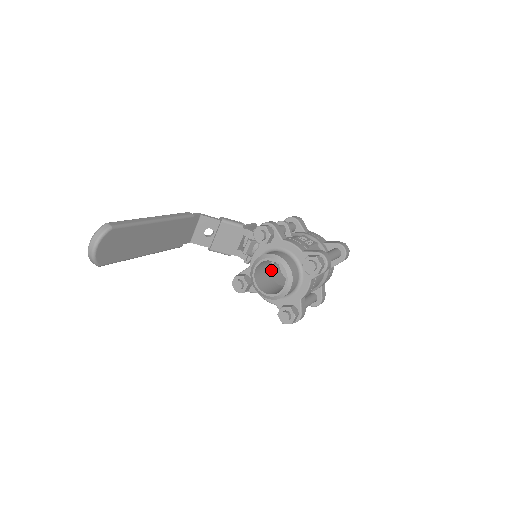
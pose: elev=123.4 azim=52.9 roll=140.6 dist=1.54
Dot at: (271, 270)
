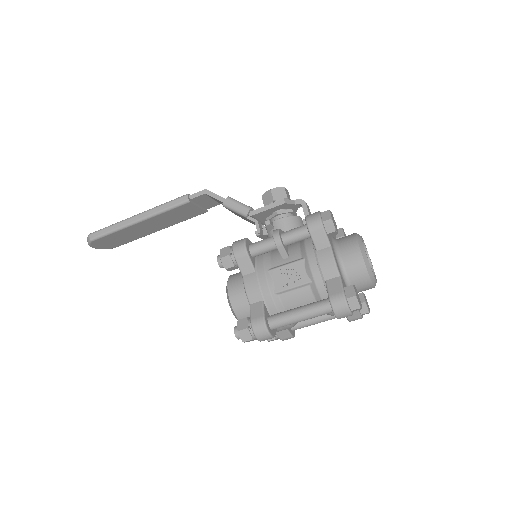
Dot at: occluded
